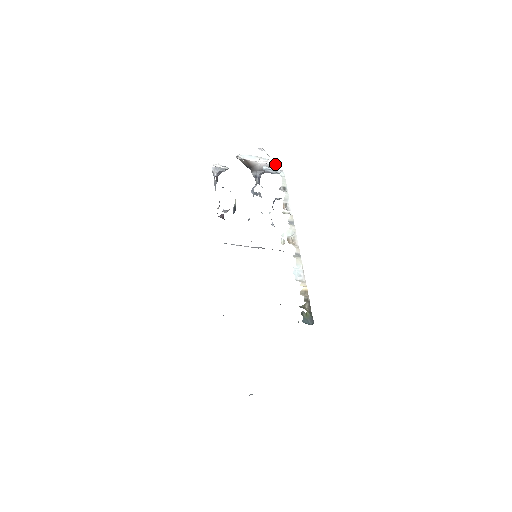
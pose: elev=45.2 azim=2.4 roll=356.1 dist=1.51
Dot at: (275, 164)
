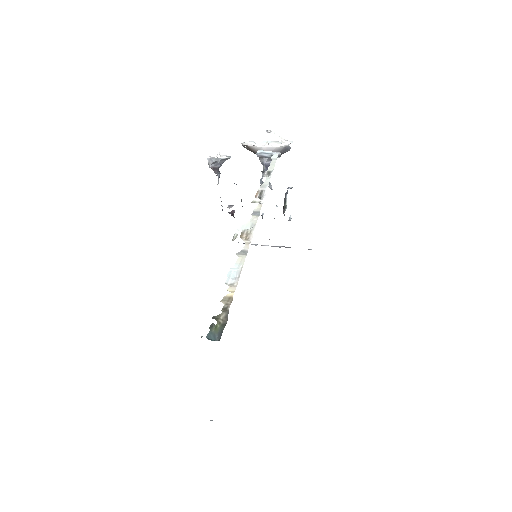
Dot at: (281, 146)
